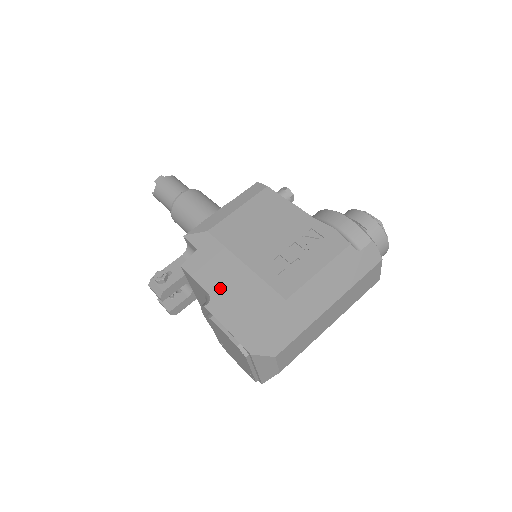
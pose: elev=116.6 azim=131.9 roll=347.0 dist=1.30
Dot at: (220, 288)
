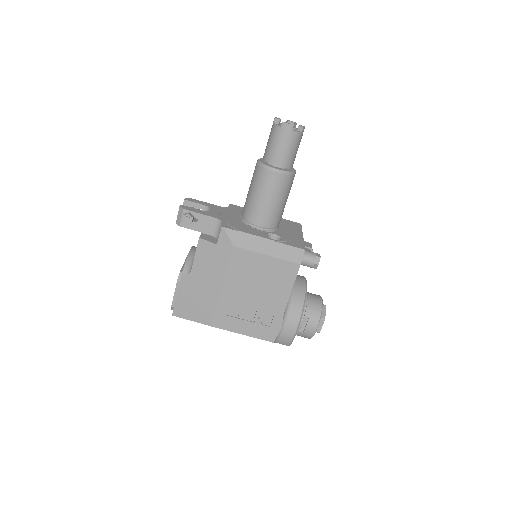
Dot at: (198, 278)
